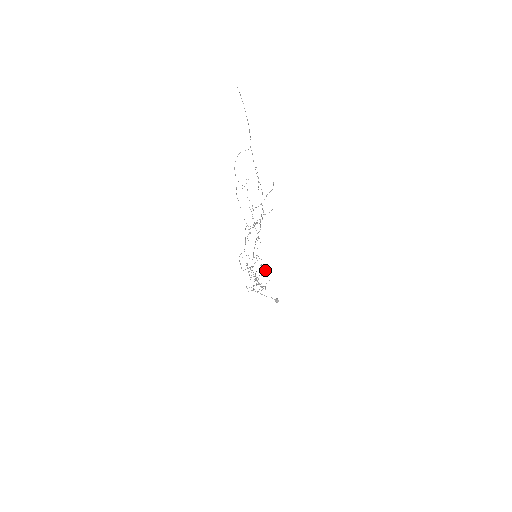
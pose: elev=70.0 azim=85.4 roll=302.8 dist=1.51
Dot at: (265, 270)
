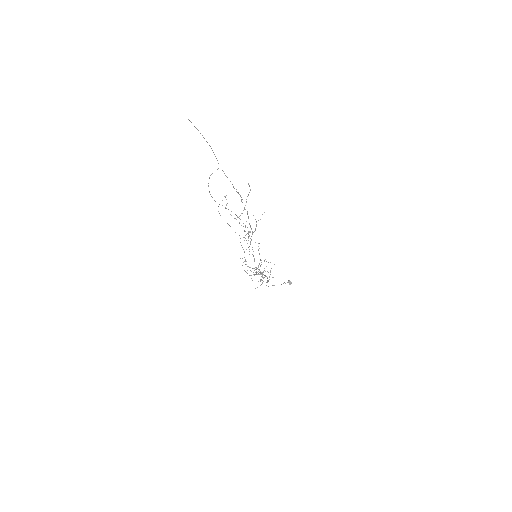
Dot at: (266, 261)
